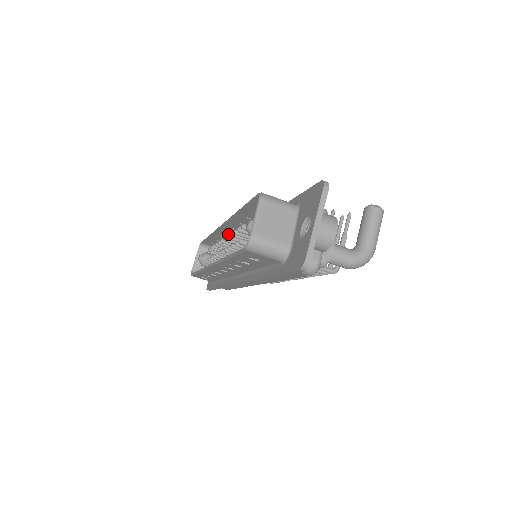
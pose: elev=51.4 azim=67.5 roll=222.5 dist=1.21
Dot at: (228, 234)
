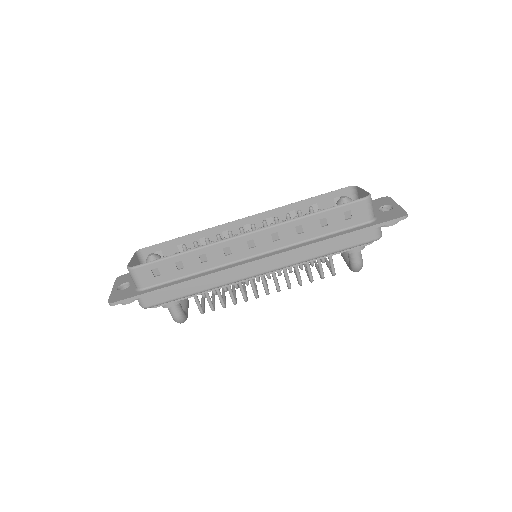
Dot at: (265, 220)
